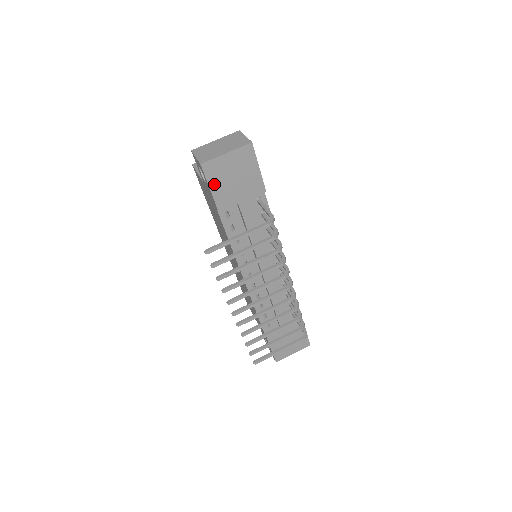
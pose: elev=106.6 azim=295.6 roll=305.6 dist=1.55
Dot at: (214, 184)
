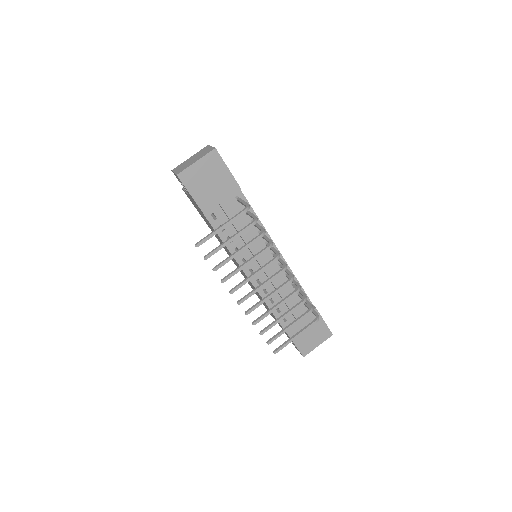
Dot at: (193, 190)
